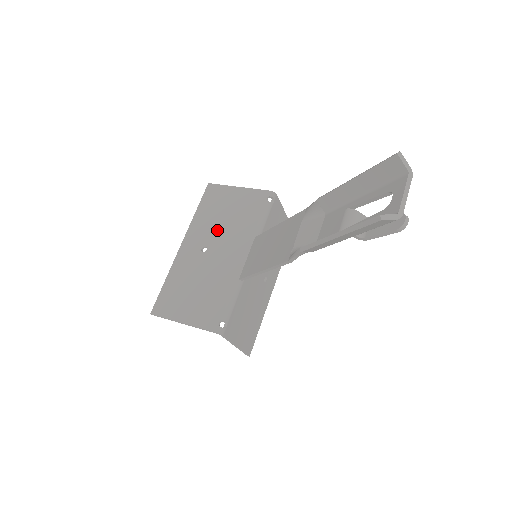
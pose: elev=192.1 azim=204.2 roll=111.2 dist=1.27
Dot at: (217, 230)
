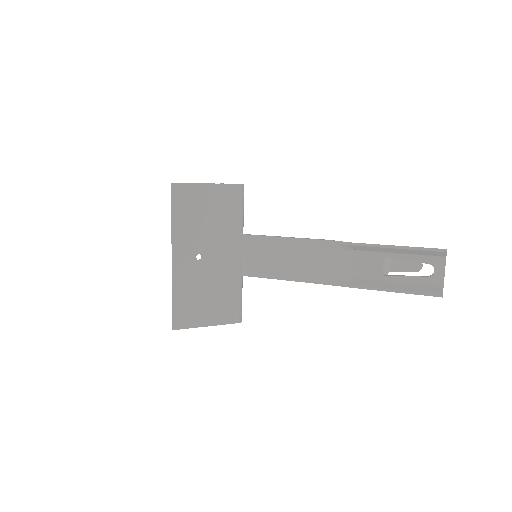
Dot at: (204, 235)
